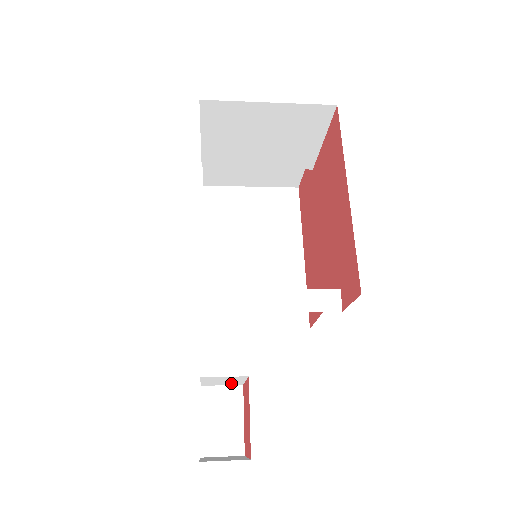
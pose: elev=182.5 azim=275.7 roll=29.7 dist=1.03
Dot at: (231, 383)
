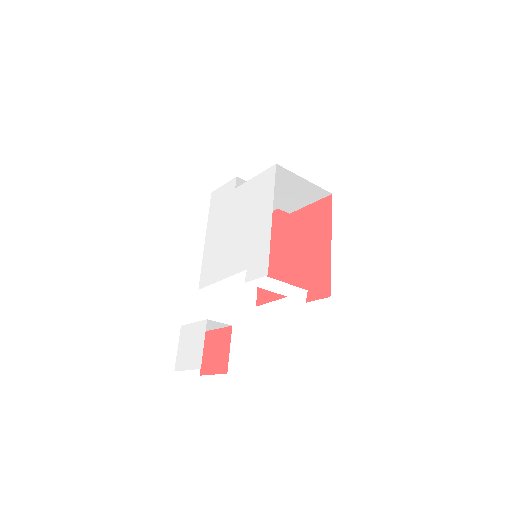
Dot at: occluded
